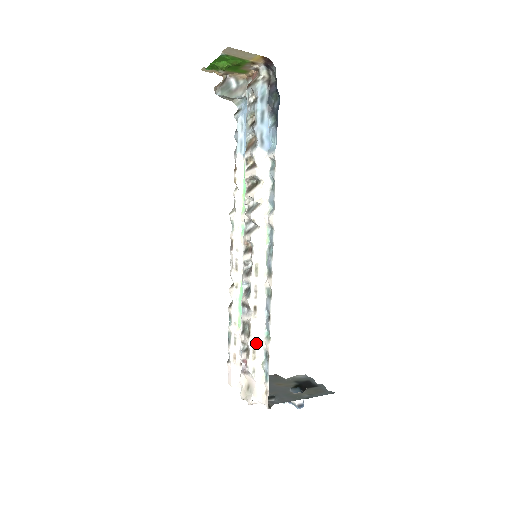
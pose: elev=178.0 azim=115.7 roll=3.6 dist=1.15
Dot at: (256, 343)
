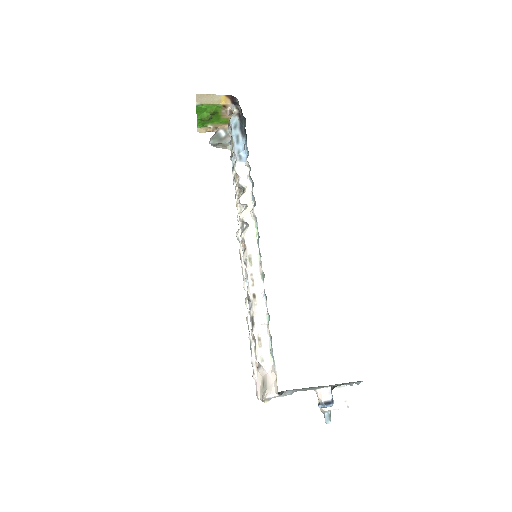
Dot at: (260, 330)
